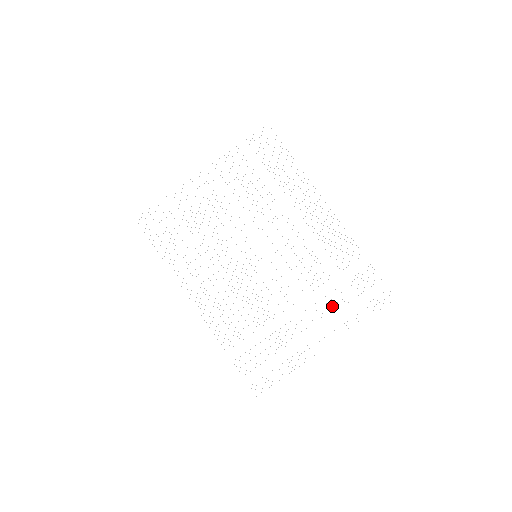
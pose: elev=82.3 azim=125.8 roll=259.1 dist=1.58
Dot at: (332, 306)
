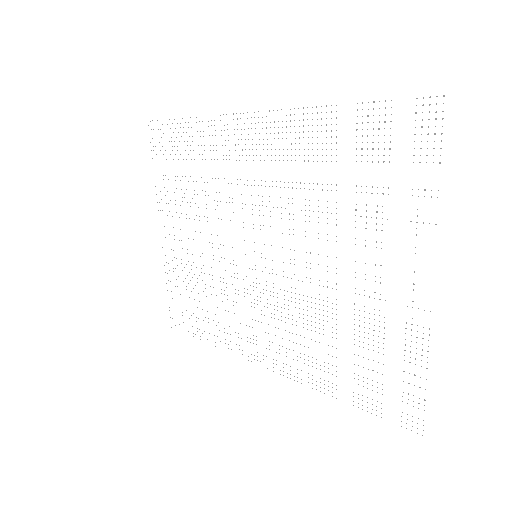
Dot at: occluded
